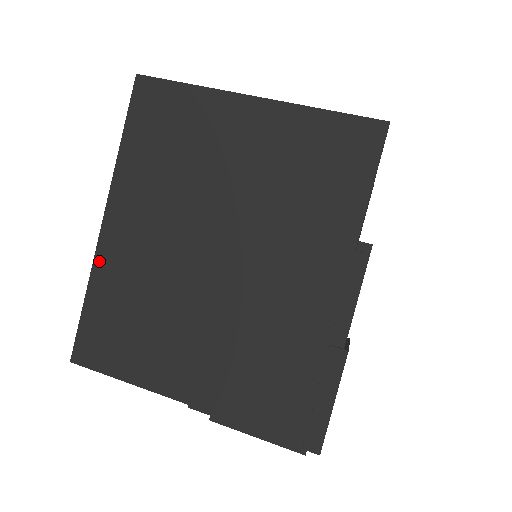
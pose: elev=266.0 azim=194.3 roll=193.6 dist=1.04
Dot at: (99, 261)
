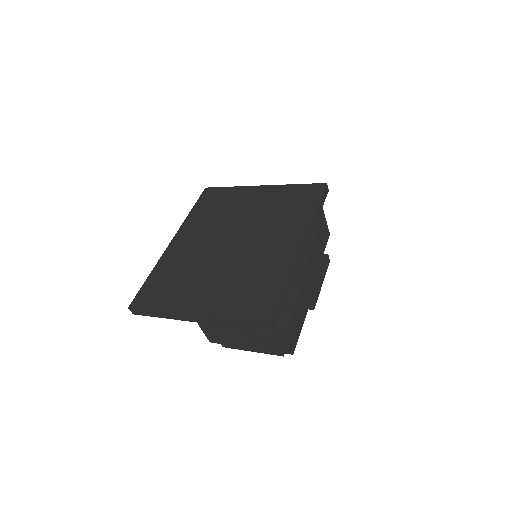
Dot at: (164, 257)
